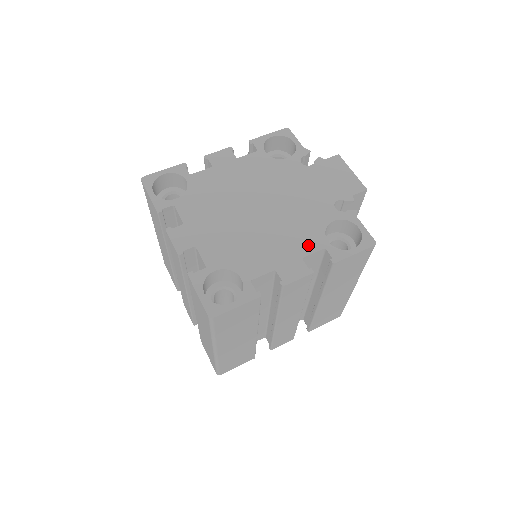
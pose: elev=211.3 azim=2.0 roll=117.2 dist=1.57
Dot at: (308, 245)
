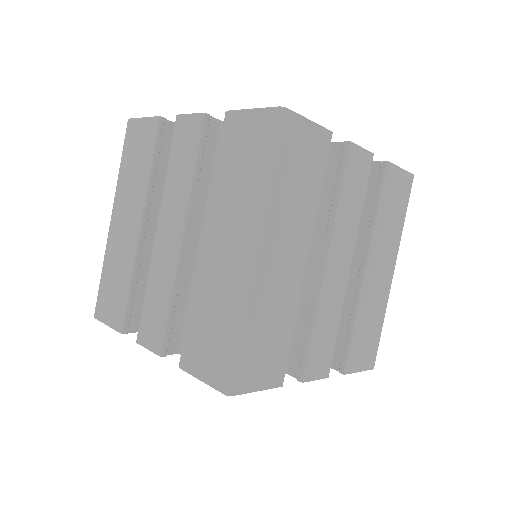
Dot at: occluded
